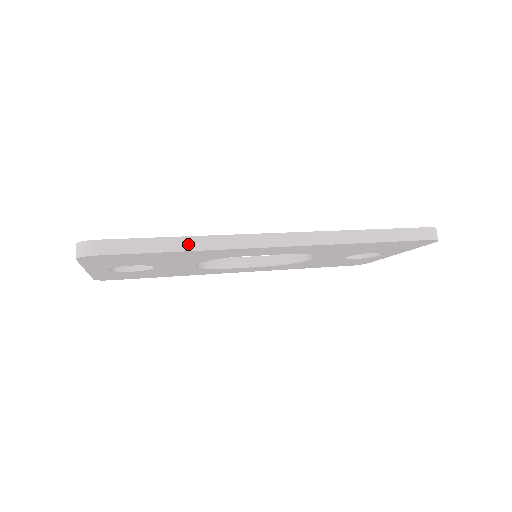
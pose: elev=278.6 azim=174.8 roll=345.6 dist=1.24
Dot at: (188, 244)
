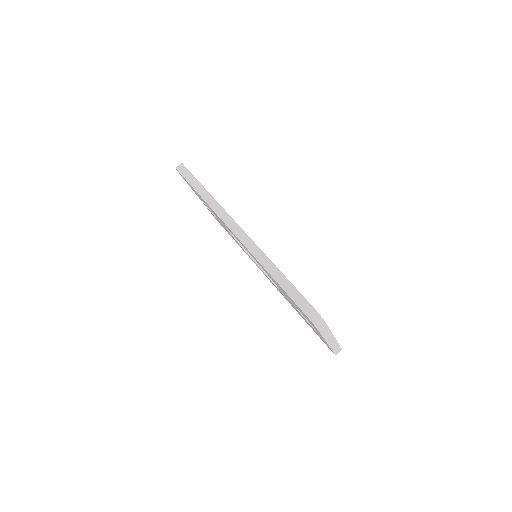
Dot at: (205, 195)
